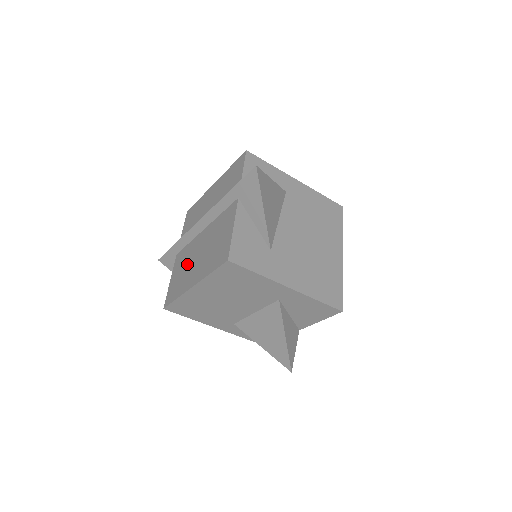
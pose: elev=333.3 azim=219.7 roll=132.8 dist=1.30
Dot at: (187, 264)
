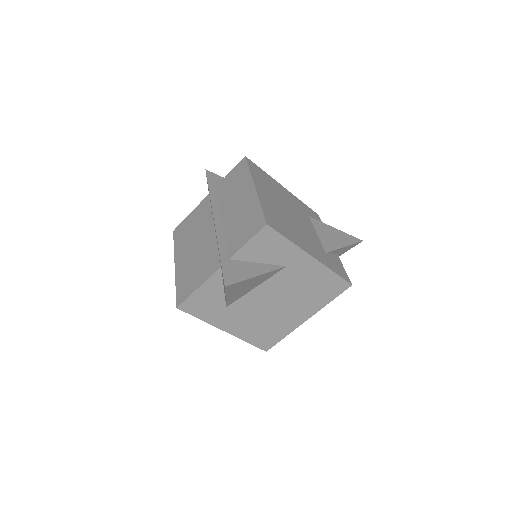
Dot at: (194, 231)
